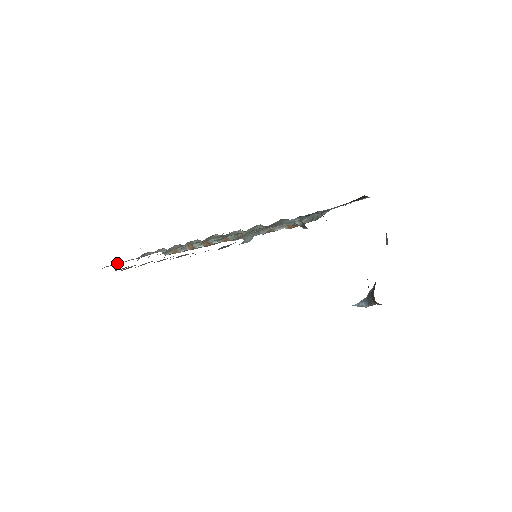
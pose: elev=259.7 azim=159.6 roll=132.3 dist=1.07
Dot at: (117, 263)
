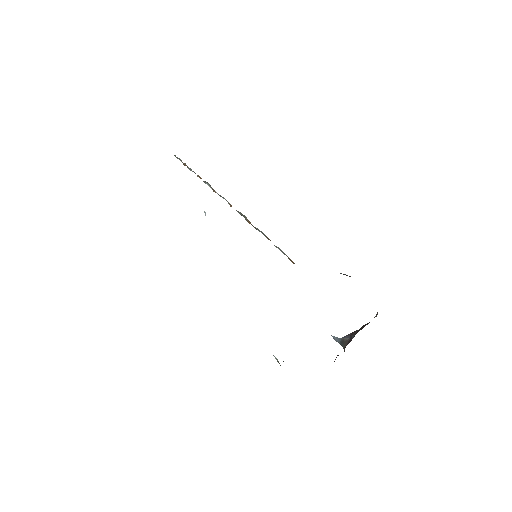
Dot at: occluded
